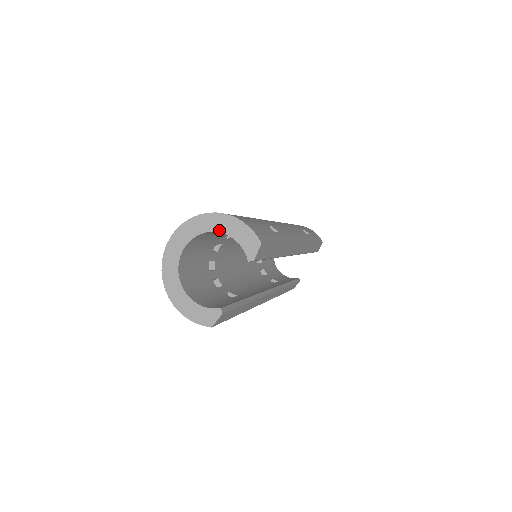
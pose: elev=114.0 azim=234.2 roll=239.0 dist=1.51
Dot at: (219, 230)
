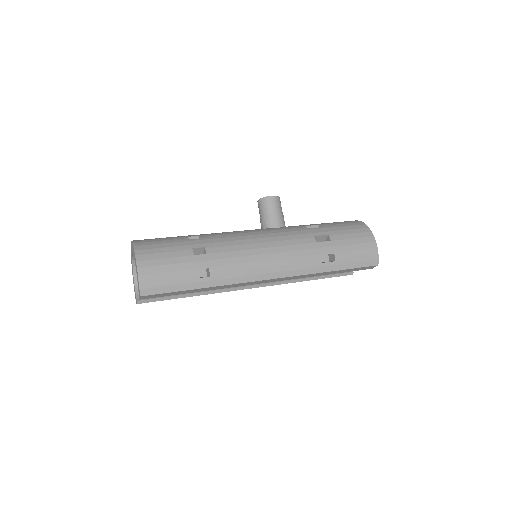
Dot at: occluded
